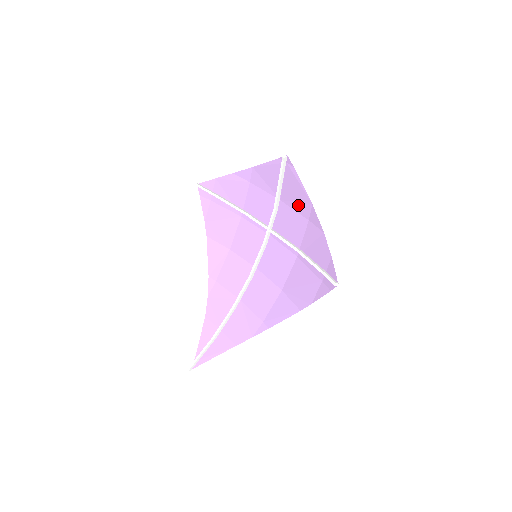
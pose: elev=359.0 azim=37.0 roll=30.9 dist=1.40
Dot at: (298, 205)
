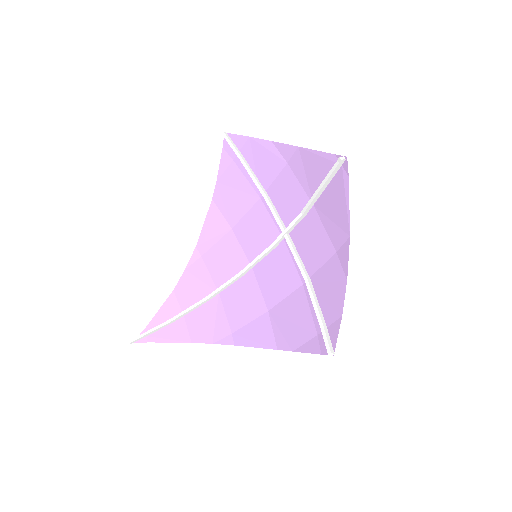
Dot at: (332, 226)
